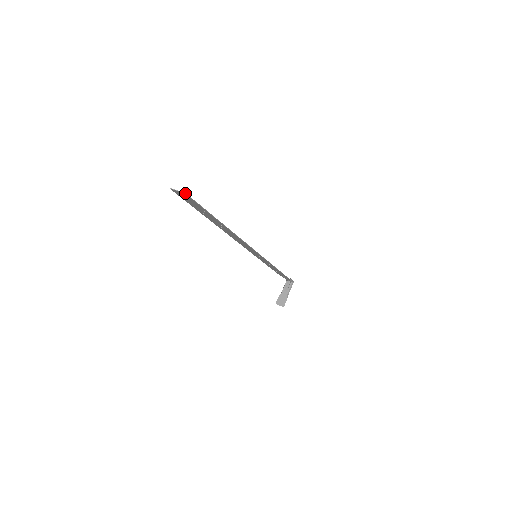
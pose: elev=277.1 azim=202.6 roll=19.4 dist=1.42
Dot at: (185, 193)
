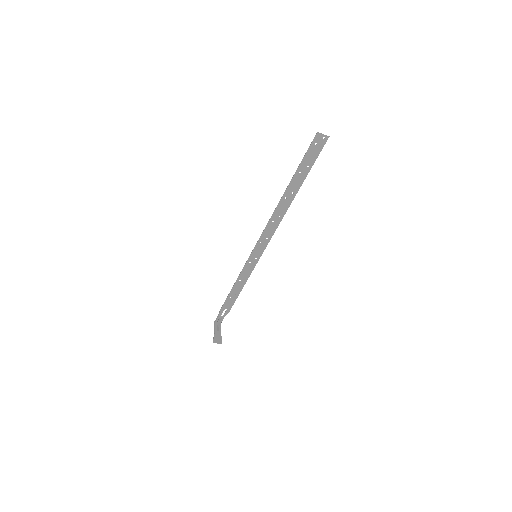
Dot at: (329, 136)
